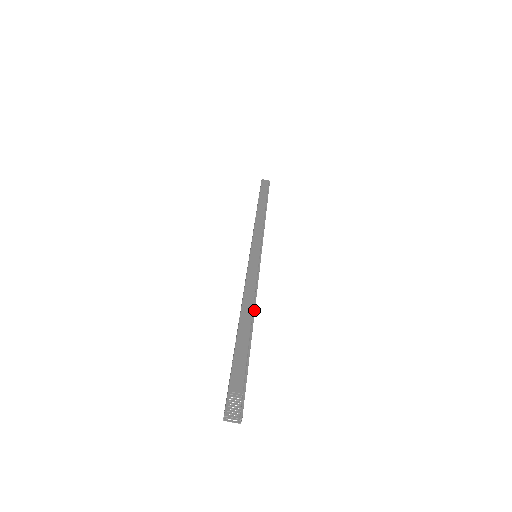
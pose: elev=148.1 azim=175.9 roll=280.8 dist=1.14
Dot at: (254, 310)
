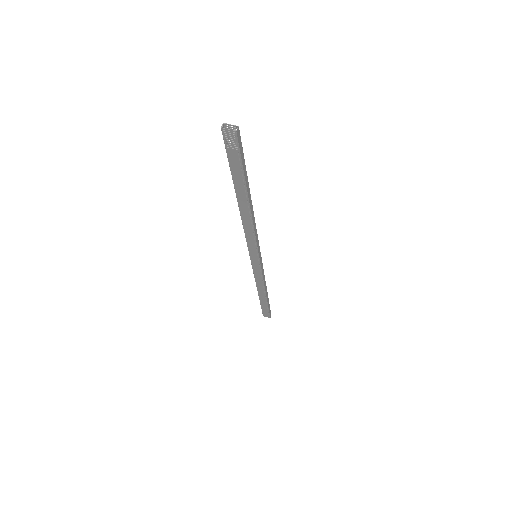
Dot at: (253, 211)
